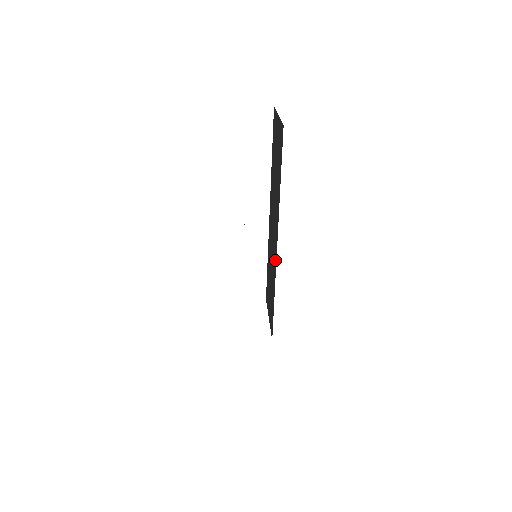
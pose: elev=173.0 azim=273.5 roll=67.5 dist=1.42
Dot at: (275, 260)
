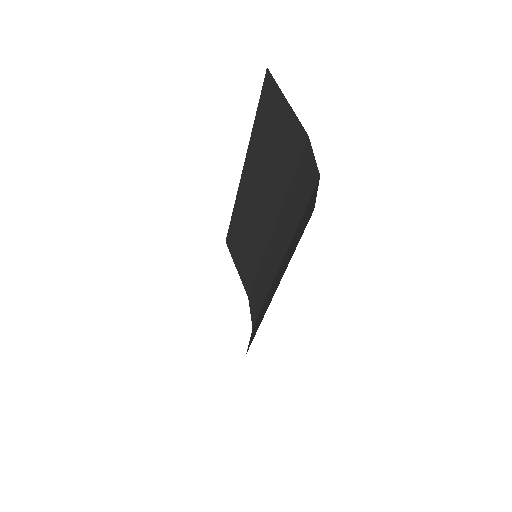
Dot at: (263, 242)
